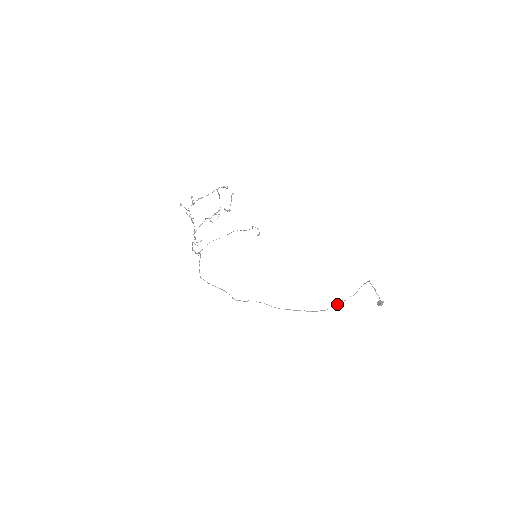
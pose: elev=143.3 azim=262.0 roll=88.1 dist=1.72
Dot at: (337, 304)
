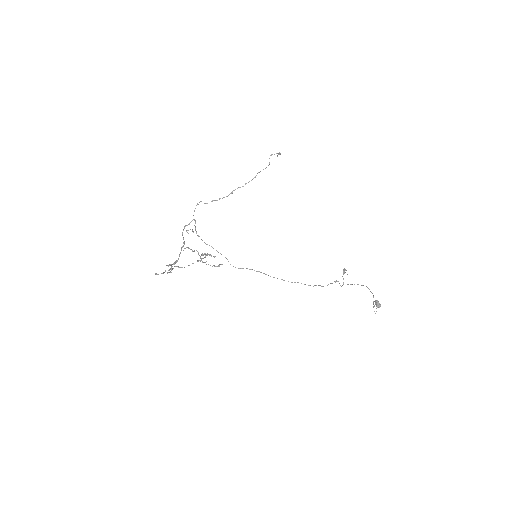
Dot at: occluded
